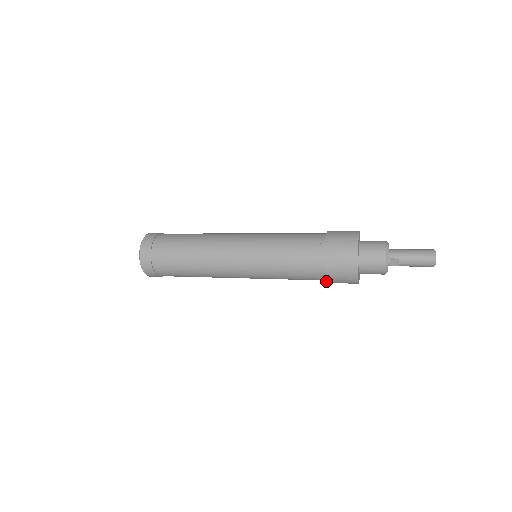
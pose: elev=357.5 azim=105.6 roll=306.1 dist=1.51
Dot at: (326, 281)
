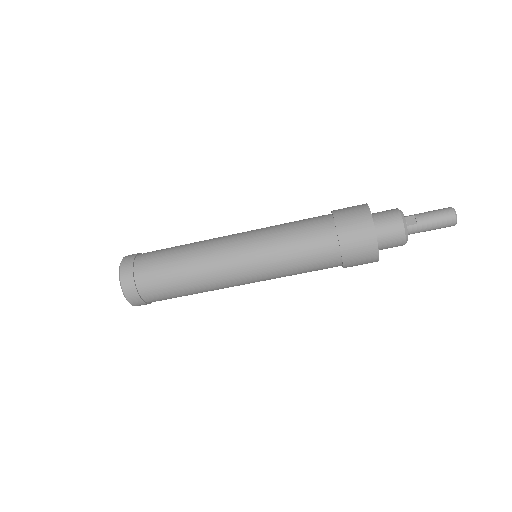
Dot at: (338, 238)
